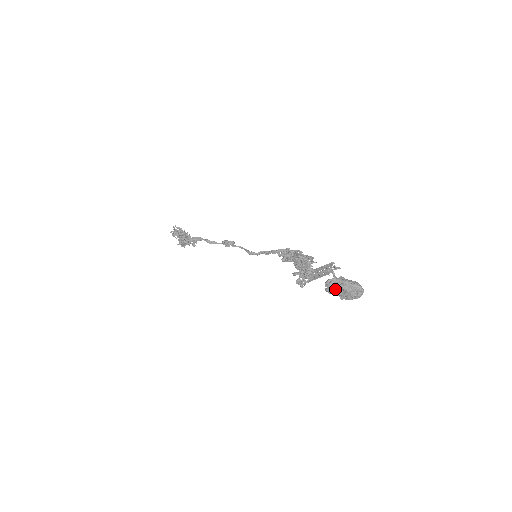
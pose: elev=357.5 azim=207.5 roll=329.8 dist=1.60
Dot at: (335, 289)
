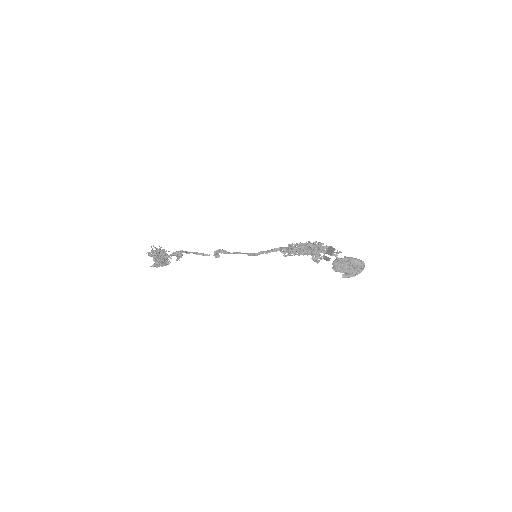
Dot at: (342, 266)
